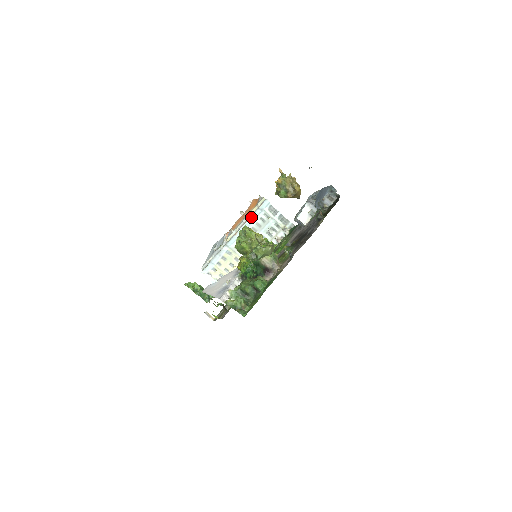
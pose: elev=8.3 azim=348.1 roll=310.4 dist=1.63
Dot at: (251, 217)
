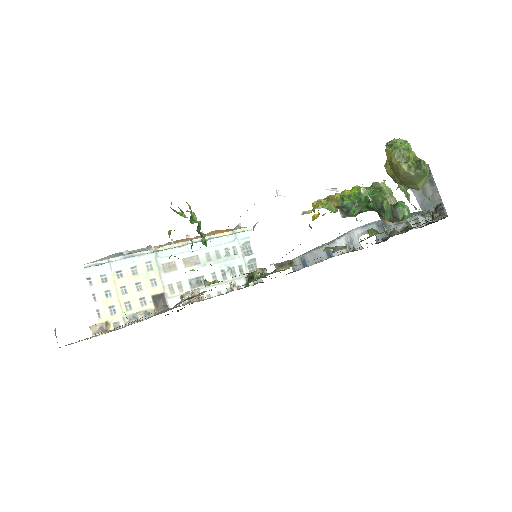
Dot at: (217, 238)
